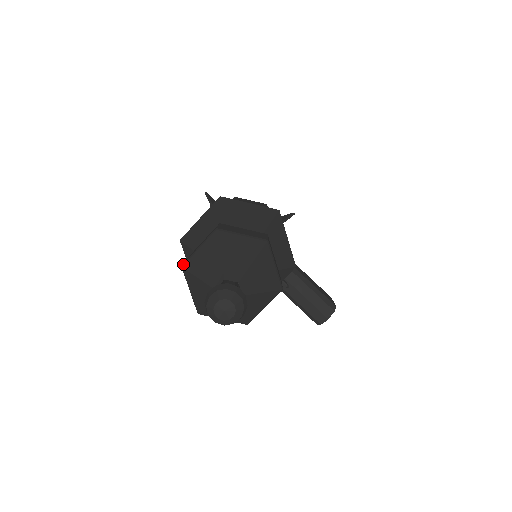
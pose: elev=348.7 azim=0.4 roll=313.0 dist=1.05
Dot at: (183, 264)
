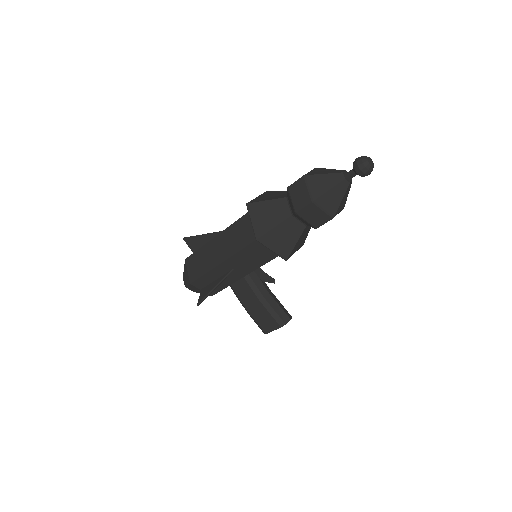
Dot at: (305, 175)
